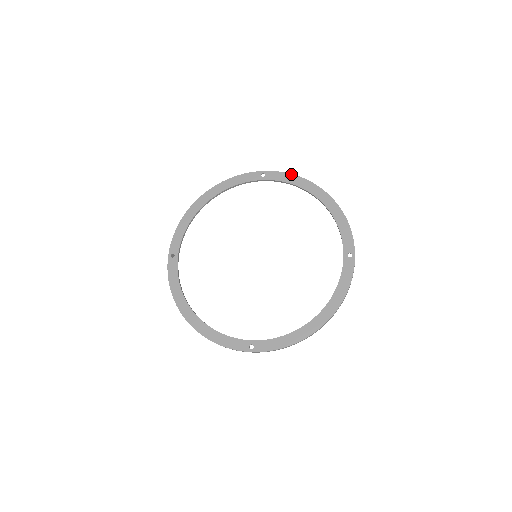
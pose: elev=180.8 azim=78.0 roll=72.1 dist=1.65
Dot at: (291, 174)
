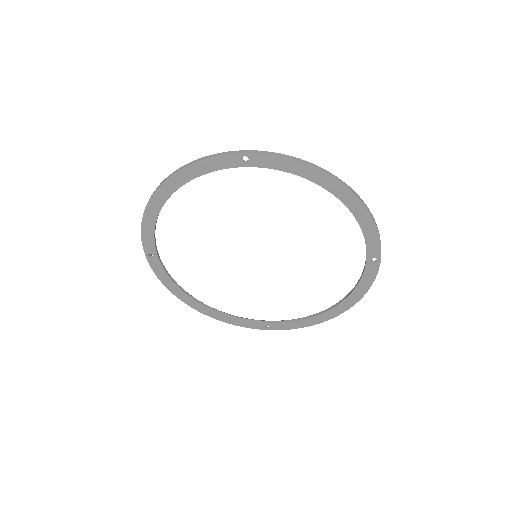
Dot at: (291, 159)
